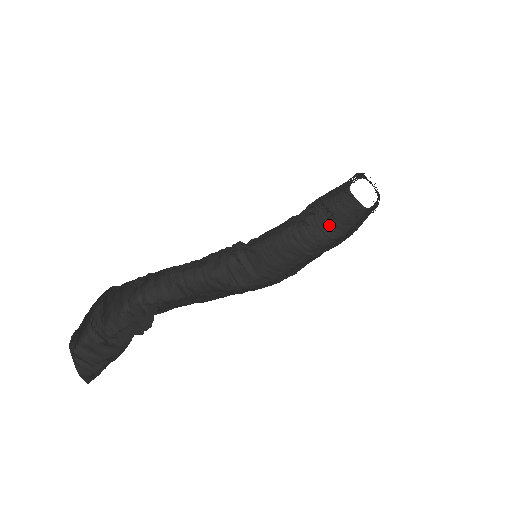
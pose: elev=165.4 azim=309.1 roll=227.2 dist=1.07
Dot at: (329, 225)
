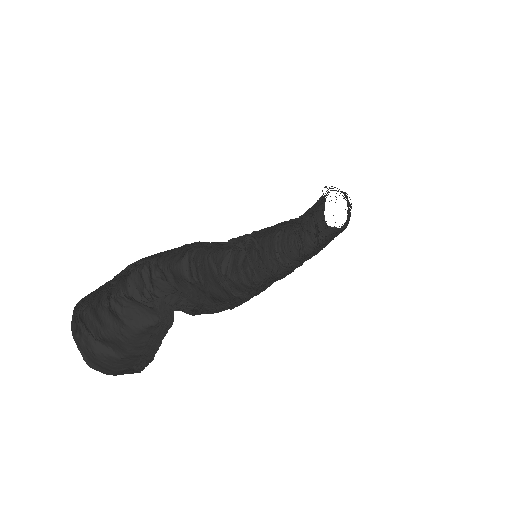
Dot at: (302, 232)
